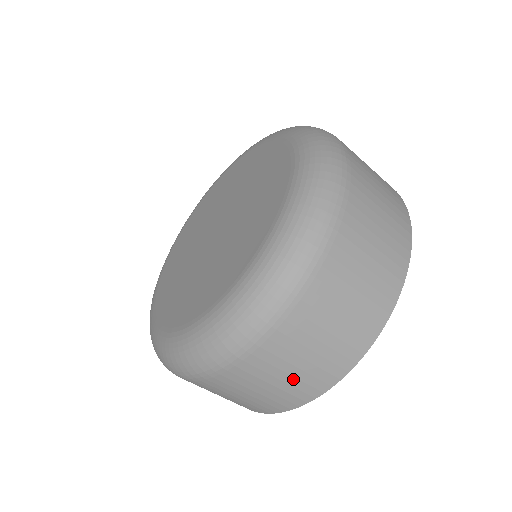
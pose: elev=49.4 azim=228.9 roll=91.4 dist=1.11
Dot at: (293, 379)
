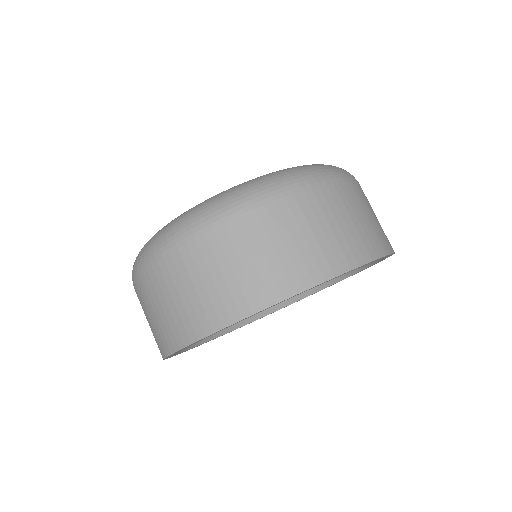
Dot at: (373, 224)
